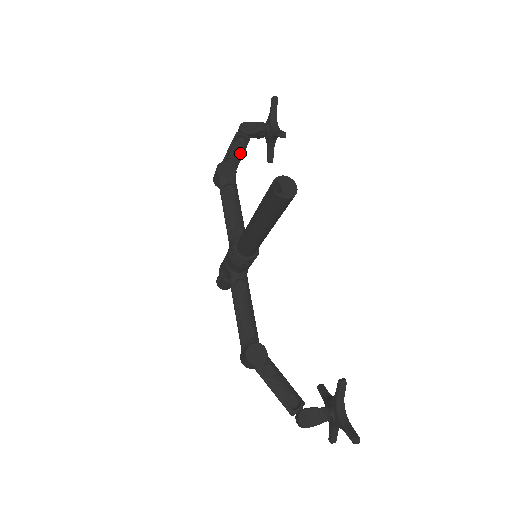
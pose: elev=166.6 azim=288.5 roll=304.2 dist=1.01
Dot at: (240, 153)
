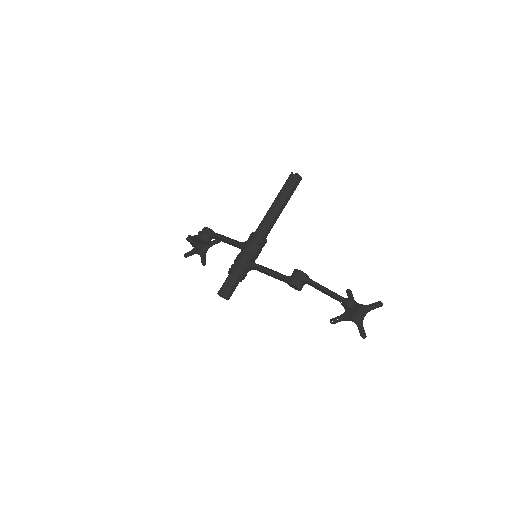
Dot at: occluded
